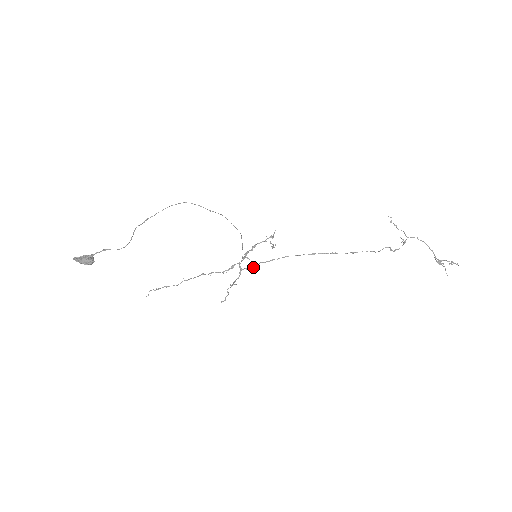
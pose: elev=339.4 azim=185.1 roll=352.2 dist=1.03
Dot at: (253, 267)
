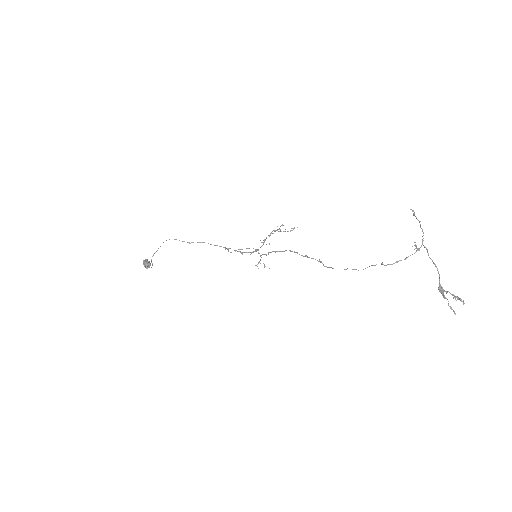
Dot at: occluded
